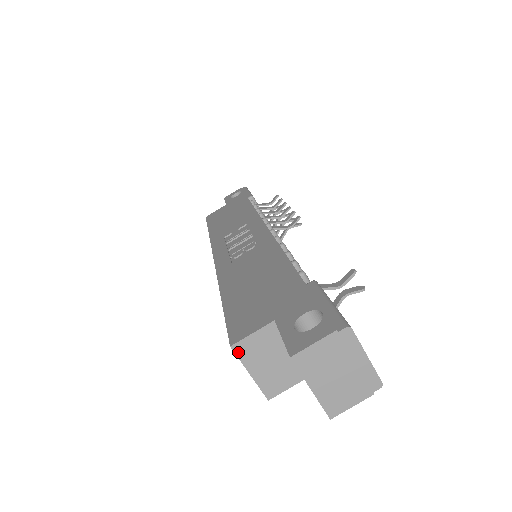
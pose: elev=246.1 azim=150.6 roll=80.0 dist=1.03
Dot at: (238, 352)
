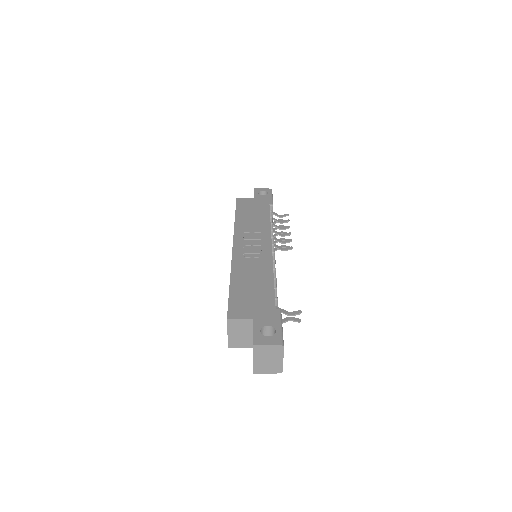
Dot at: (229, 323)
